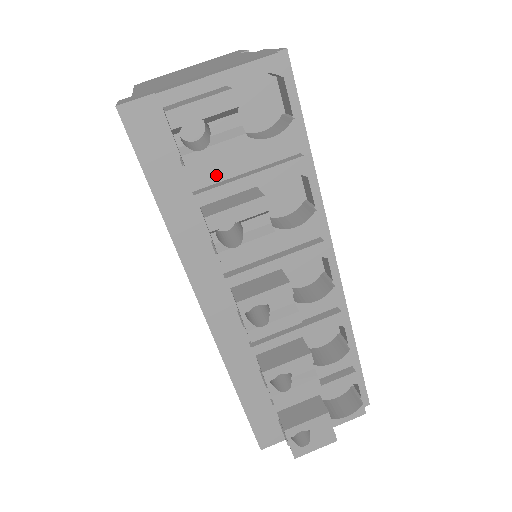
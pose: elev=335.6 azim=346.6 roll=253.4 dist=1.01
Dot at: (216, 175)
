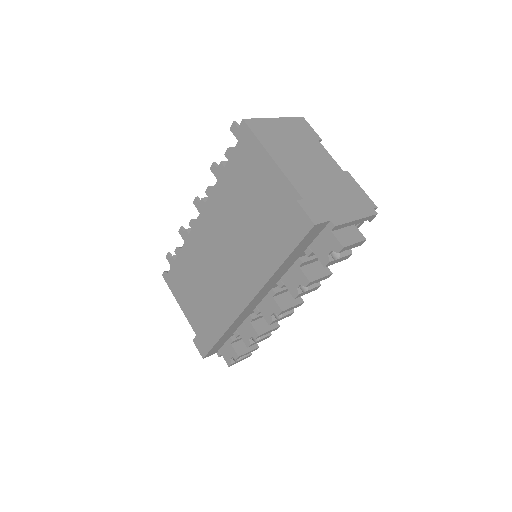
Dot at: occluded
